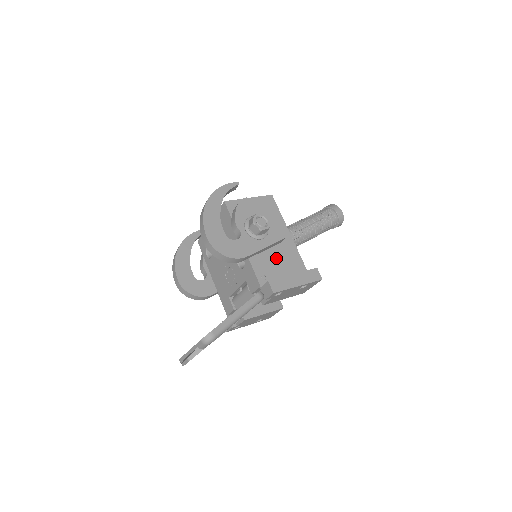
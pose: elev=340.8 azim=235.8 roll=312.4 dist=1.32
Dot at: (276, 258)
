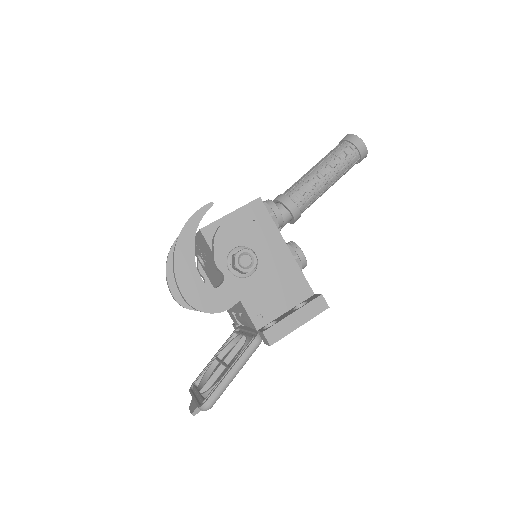
Dot at: (272, 286)
